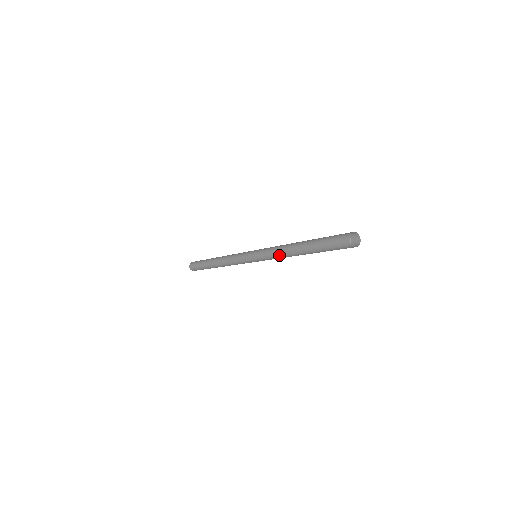
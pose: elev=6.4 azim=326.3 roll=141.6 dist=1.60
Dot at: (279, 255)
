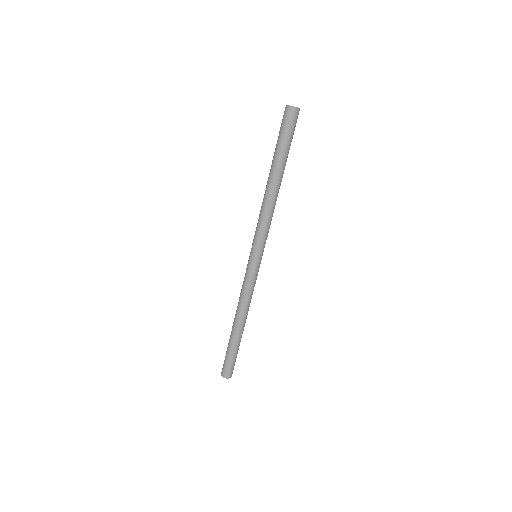
Dot at: (262, 211)
